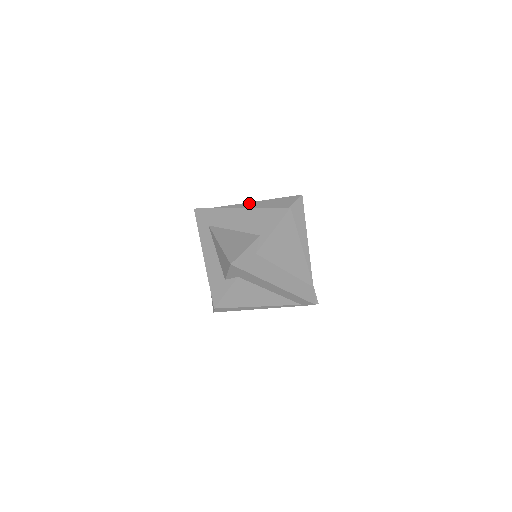
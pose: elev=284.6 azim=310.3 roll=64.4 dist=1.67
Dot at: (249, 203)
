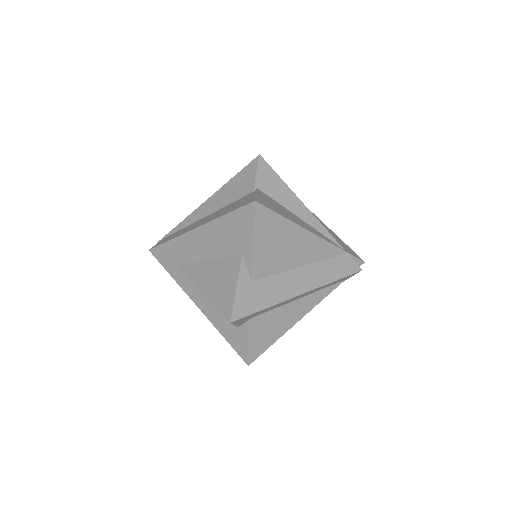
Dot at: (204, 204)
